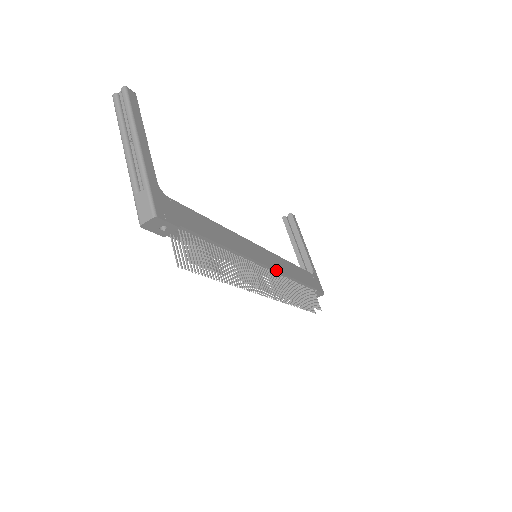
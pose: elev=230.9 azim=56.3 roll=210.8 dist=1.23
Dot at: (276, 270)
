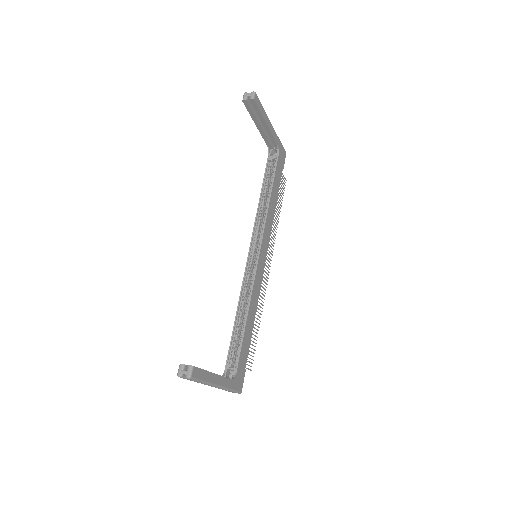
Dot at: (268, 245)
